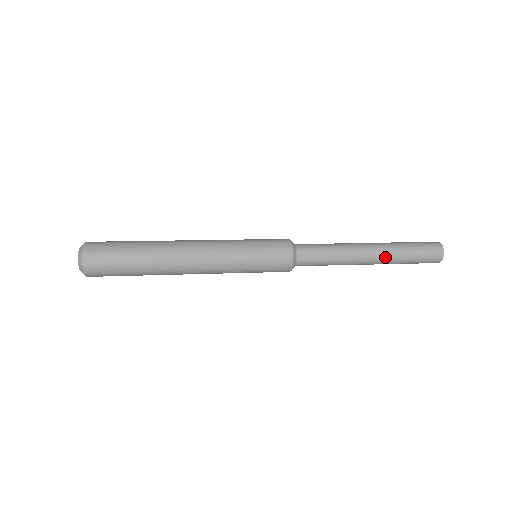
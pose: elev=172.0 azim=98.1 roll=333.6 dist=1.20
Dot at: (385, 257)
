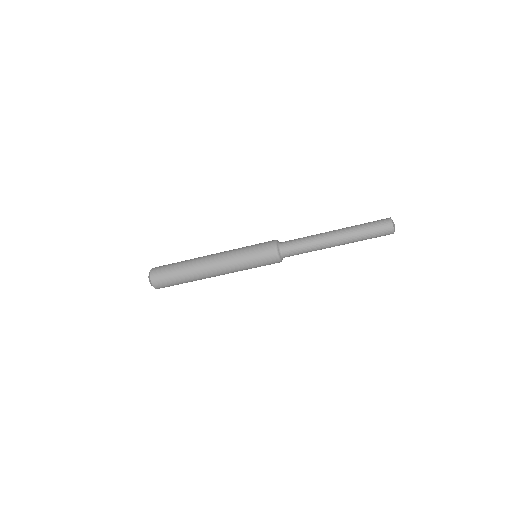
Dot at: (346, 238)
